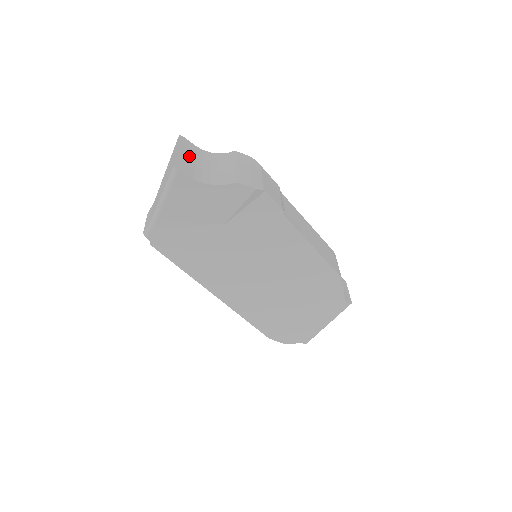
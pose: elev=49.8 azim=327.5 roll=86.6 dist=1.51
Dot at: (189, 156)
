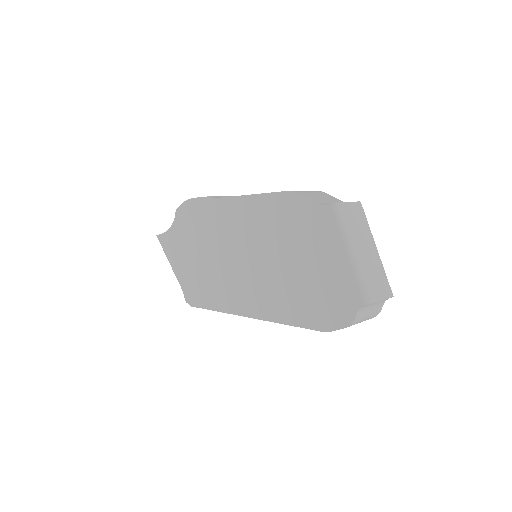
Dot at: occluded
